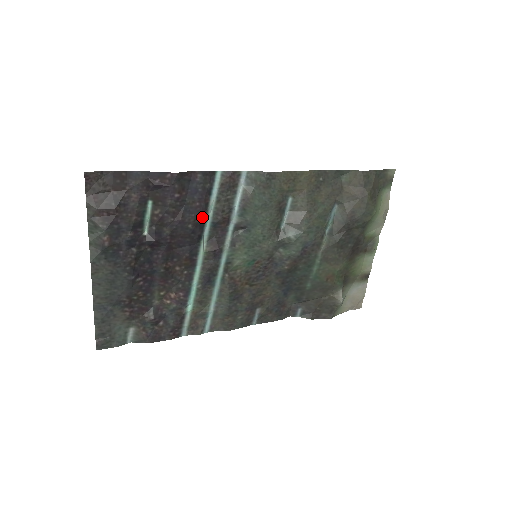
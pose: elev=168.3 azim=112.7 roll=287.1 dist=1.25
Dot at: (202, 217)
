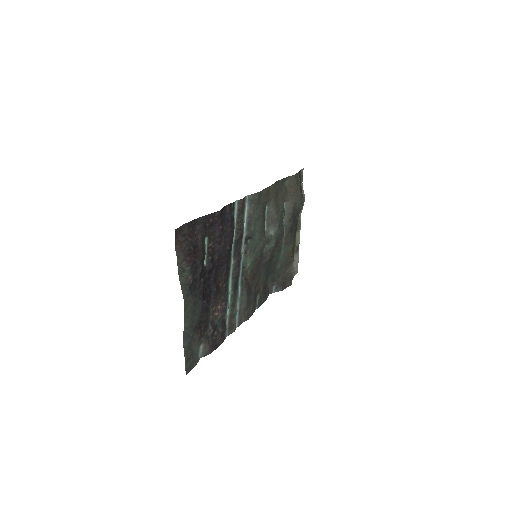
Dot at: (232, 238)
